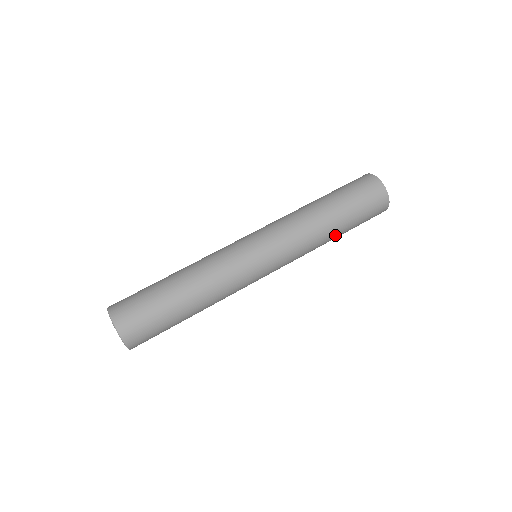
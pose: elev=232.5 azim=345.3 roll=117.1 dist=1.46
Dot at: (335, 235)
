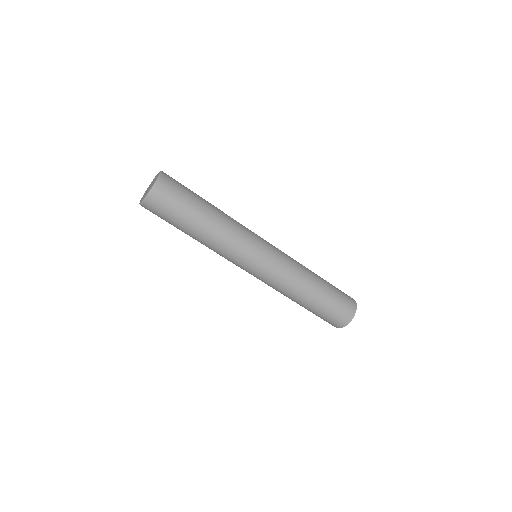
Dot at: (298, 303)
